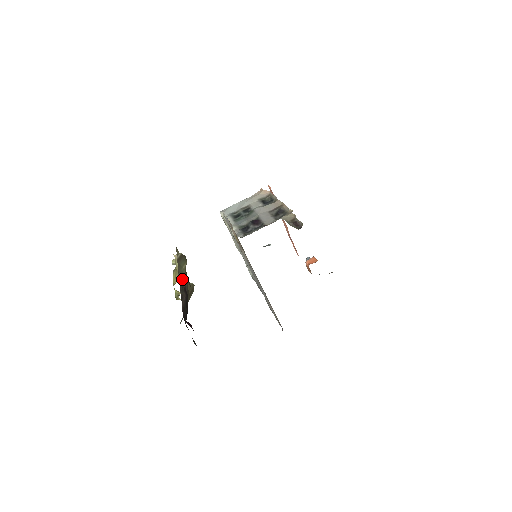
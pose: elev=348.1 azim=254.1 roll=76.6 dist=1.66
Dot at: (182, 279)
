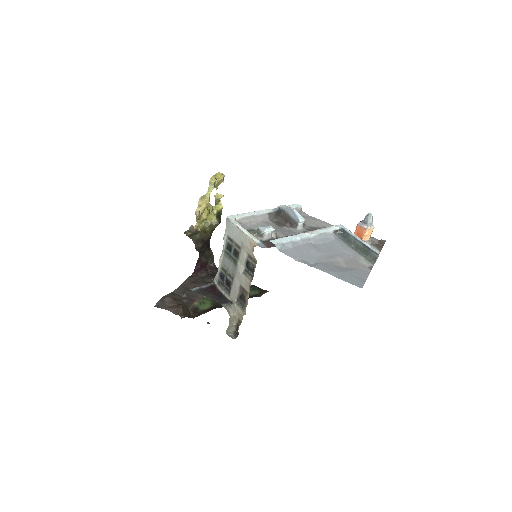
Dot at: (197, 239)
